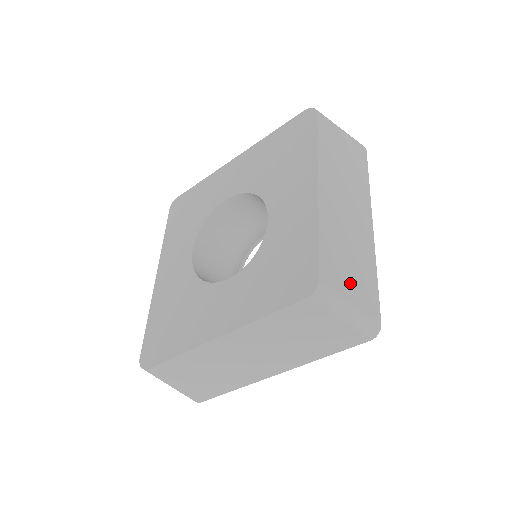
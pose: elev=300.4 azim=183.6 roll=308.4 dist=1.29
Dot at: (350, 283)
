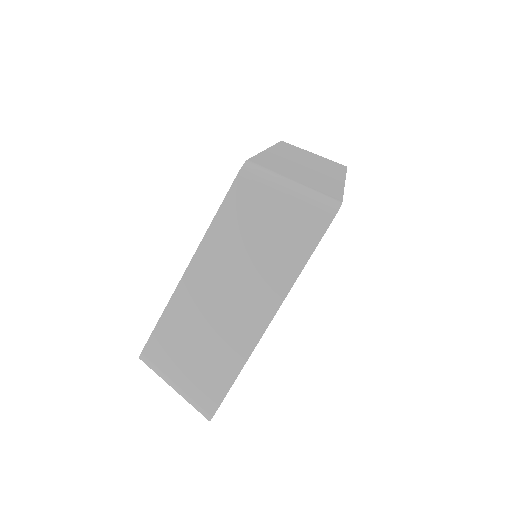
Dot at: (295, 176)
